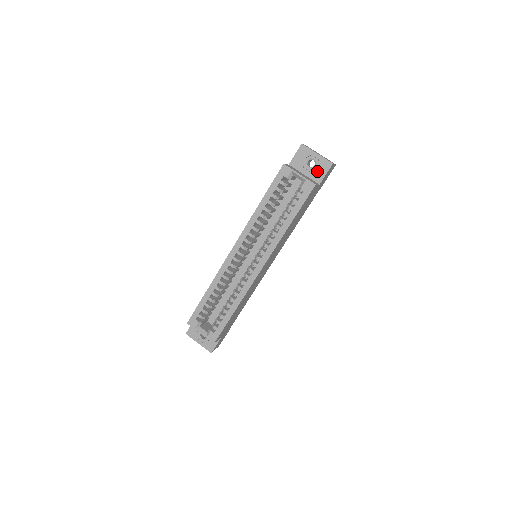
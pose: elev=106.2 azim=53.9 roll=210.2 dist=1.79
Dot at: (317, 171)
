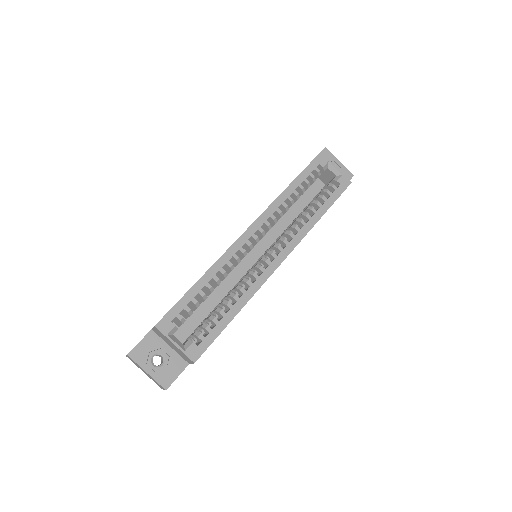
Dot at: occluded
